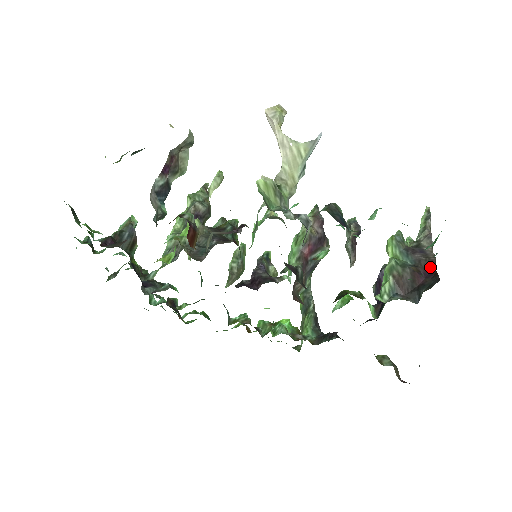
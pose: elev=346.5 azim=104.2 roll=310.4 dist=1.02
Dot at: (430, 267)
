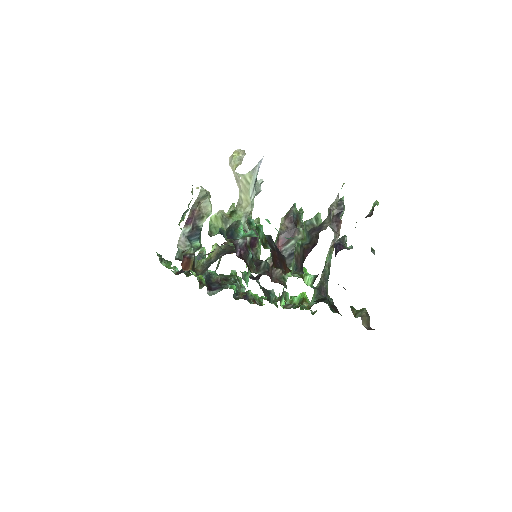
Dot at: (316, 242)
